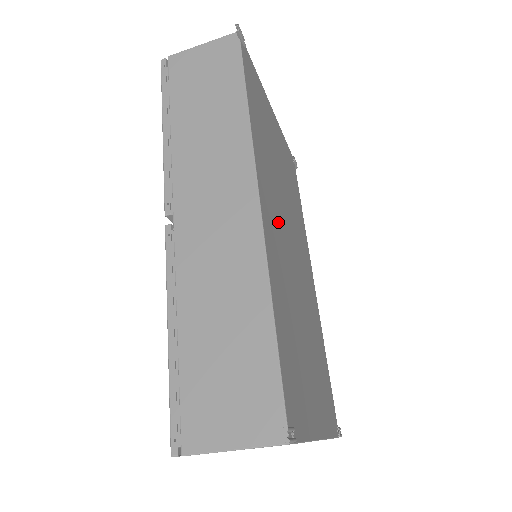
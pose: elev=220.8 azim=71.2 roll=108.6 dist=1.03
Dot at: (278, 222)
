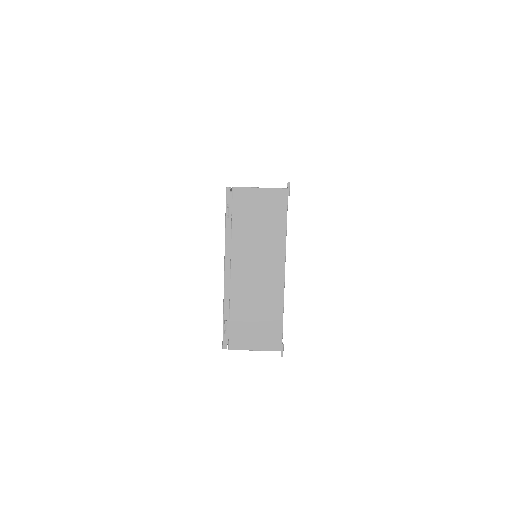
Dot at: occluded
